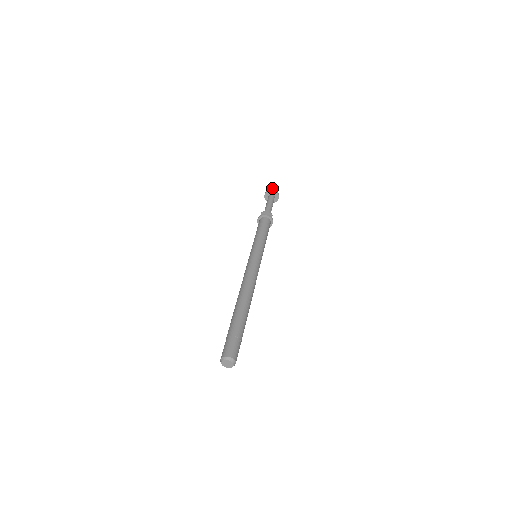
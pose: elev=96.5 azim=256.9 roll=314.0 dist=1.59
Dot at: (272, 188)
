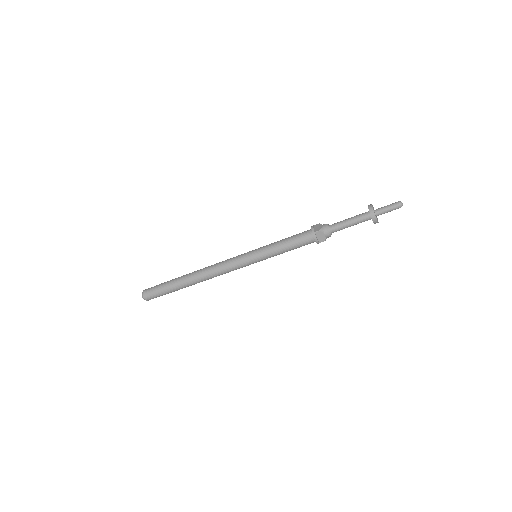
Dot at: (387, 209)
